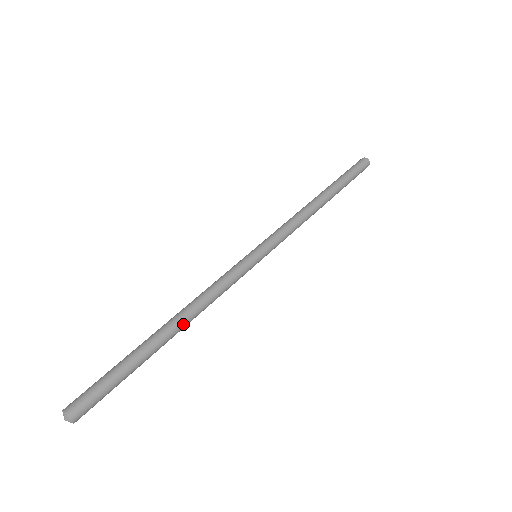
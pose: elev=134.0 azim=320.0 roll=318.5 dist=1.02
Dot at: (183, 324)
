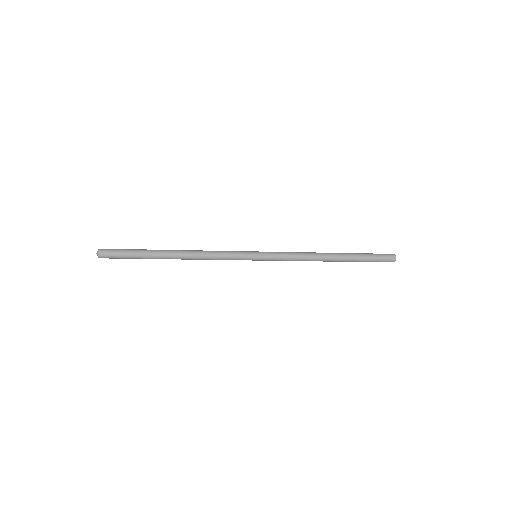
Dot at: (182, 253)
